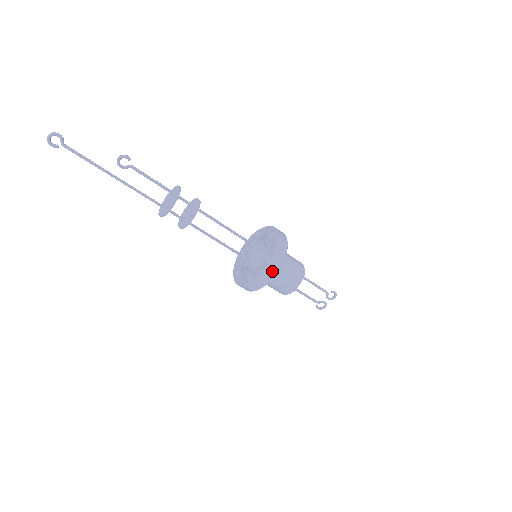
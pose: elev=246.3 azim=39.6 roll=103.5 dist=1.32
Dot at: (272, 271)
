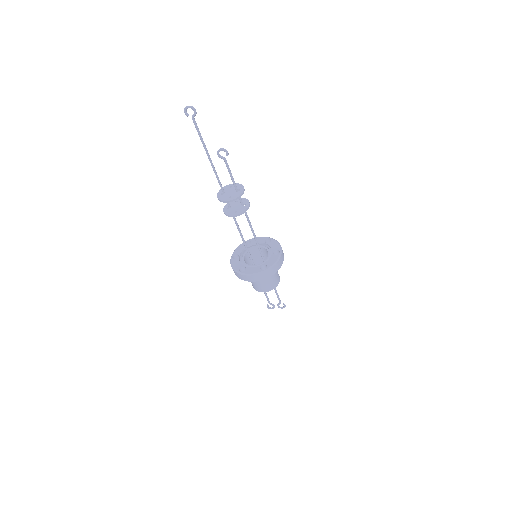
Dot at: (260, 277)
